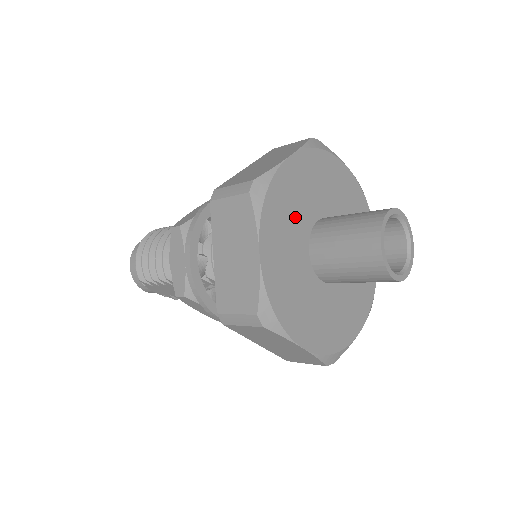
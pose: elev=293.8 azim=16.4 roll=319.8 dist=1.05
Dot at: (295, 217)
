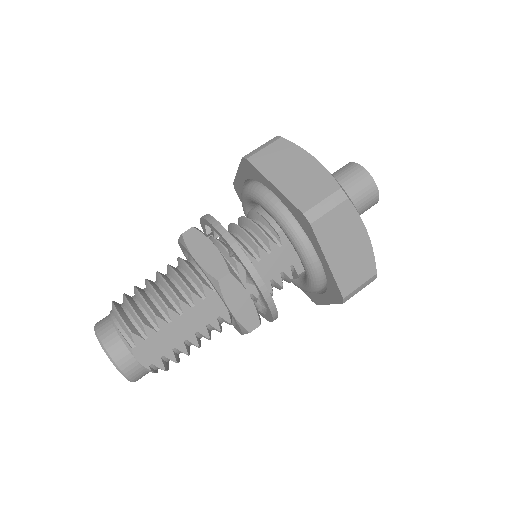
Dot at: occluded
